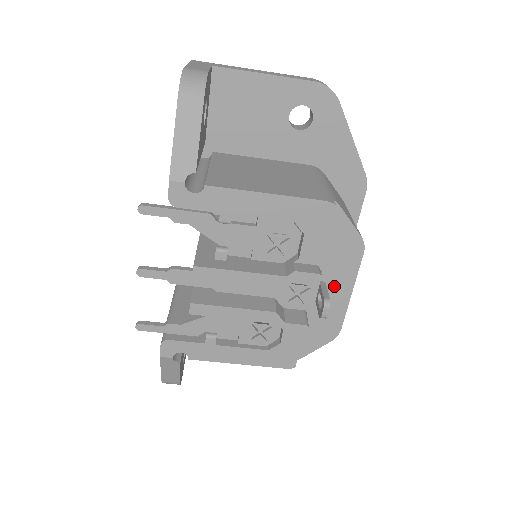
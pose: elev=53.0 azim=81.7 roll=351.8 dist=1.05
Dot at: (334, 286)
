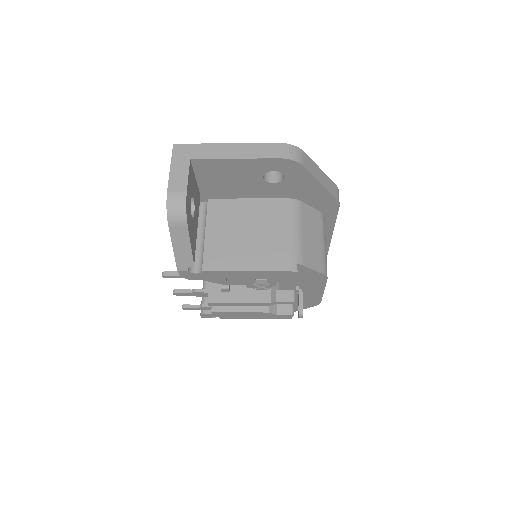
Dot at: (310, 290)
